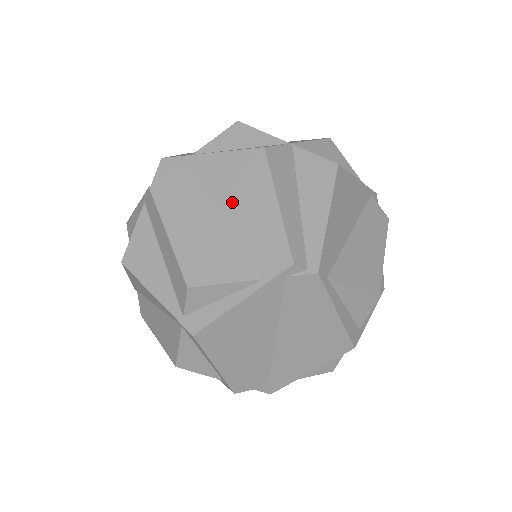
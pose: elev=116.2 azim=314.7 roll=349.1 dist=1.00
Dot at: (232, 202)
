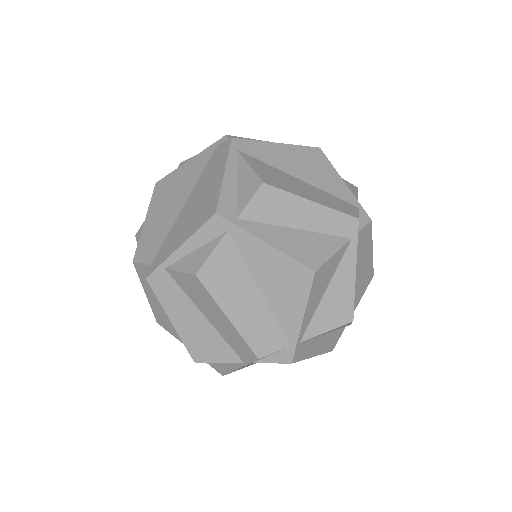
Dot at: occluded
